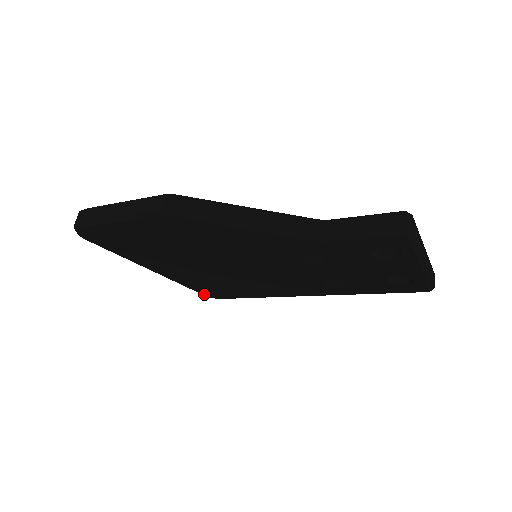
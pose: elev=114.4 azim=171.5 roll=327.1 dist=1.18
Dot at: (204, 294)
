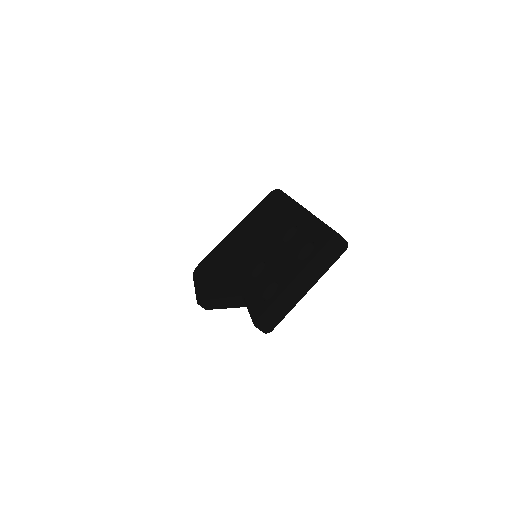
Dot at: occluded
